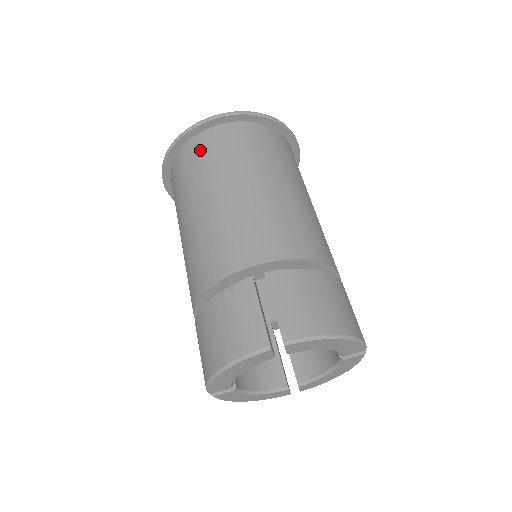
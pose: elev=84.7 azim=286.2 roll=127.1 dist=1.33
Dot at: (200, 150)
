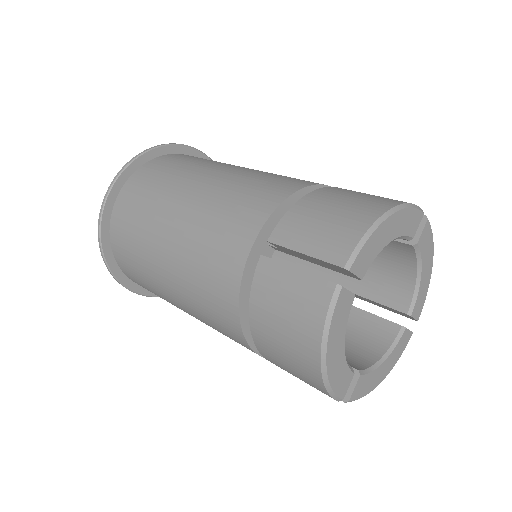
Dot at: (123, 226)
